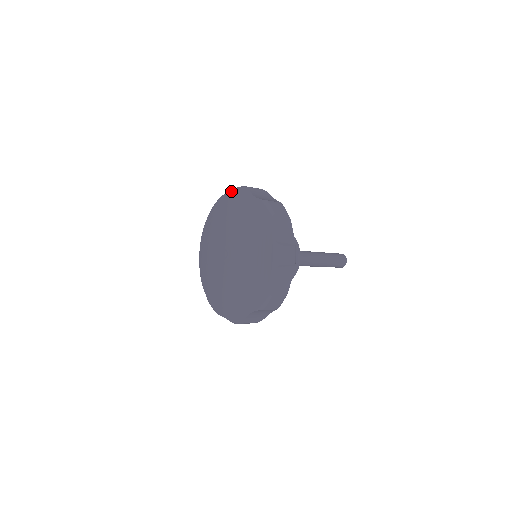
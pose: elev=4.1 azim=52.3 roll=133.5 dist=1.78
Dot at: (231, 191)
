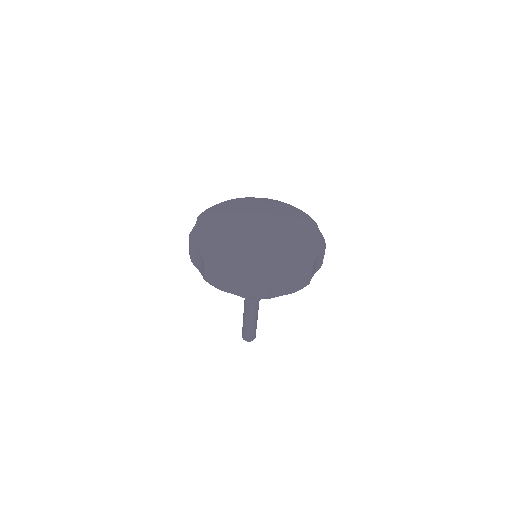
Dot at: occluded
